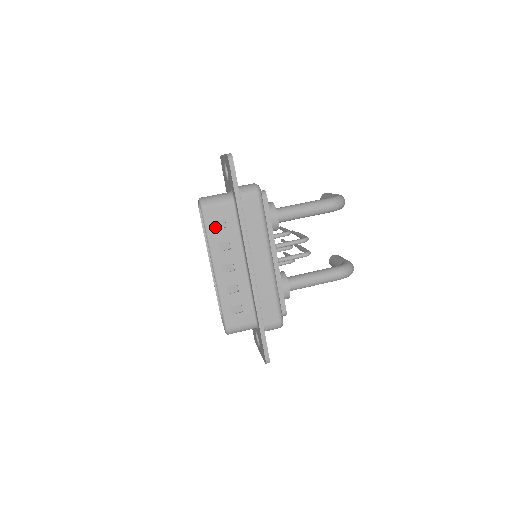
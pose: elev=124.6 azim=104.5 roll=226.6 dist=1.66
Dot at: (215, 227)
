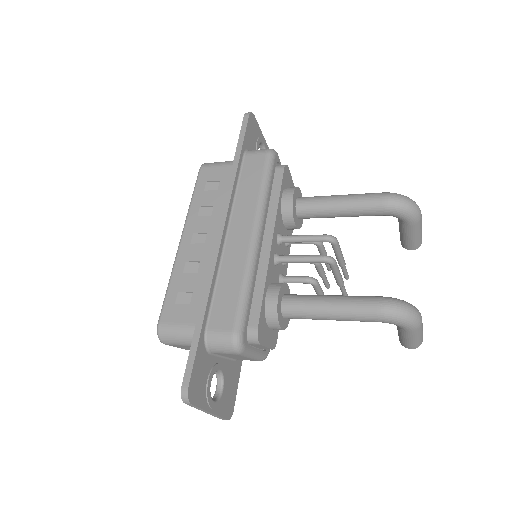
Dot at: (205, 188)
